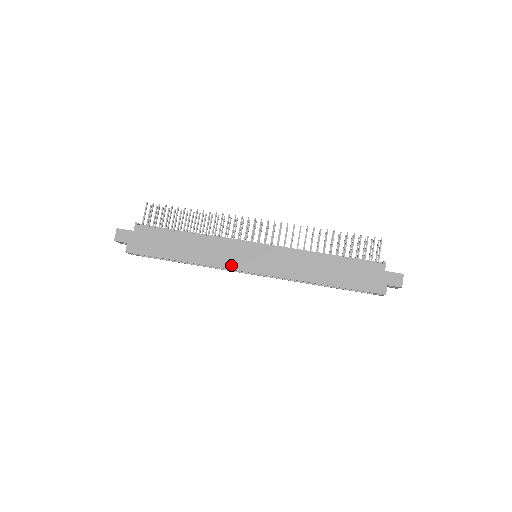
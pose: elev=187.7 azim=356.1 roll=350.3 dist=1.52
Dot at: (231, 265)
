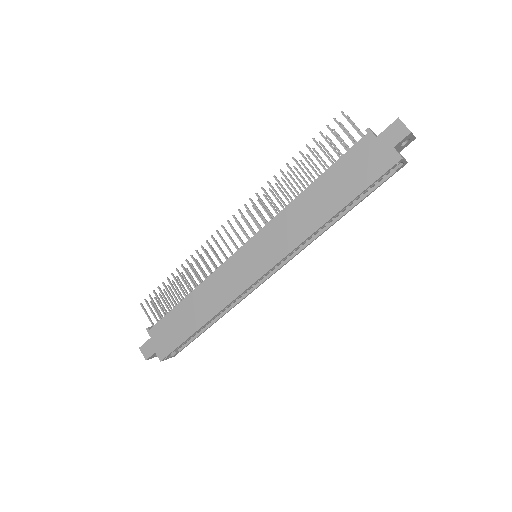
Dot at: (240, 287)
